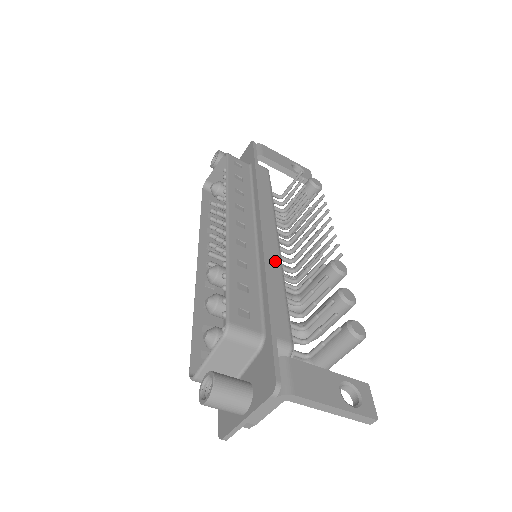
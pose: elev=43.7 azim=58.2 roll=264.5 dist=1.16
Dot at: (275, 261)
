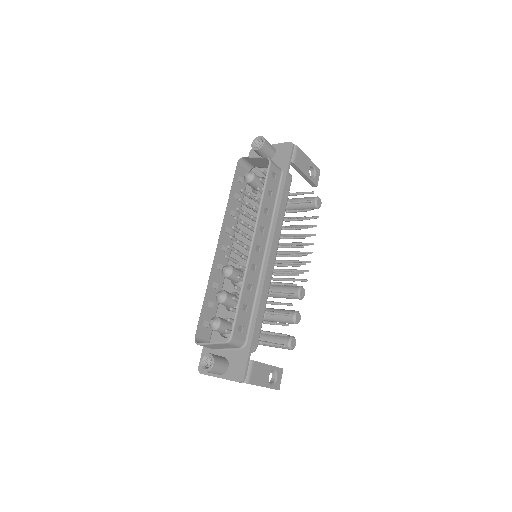
Dot at: (268, 282)
